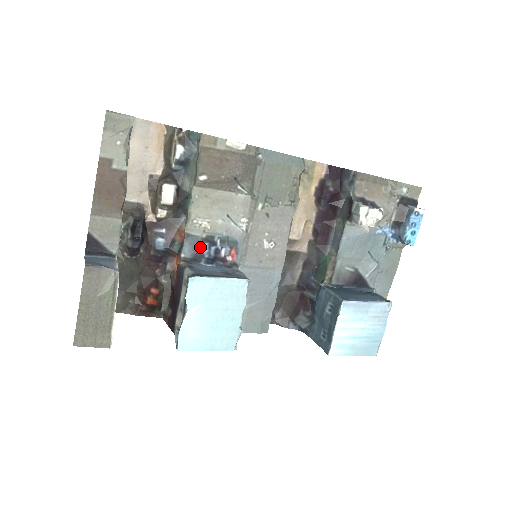
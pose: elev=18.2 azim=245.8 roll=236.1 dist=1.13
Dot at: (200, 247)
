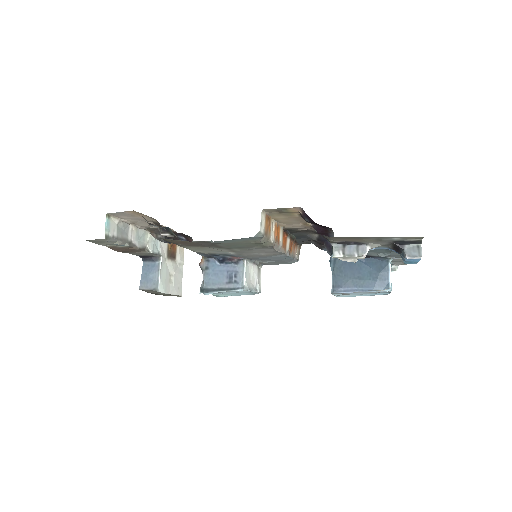
Dot at: (209, 255)
